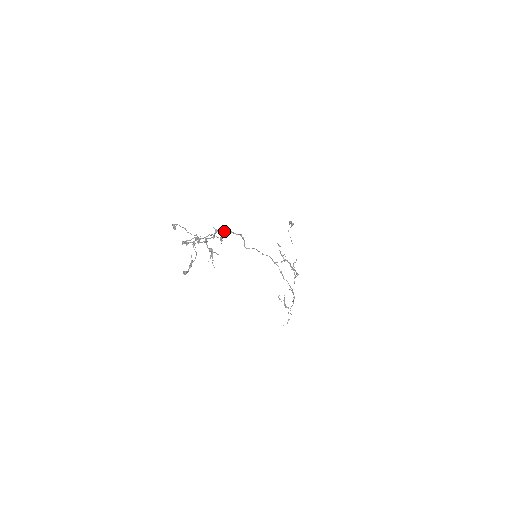
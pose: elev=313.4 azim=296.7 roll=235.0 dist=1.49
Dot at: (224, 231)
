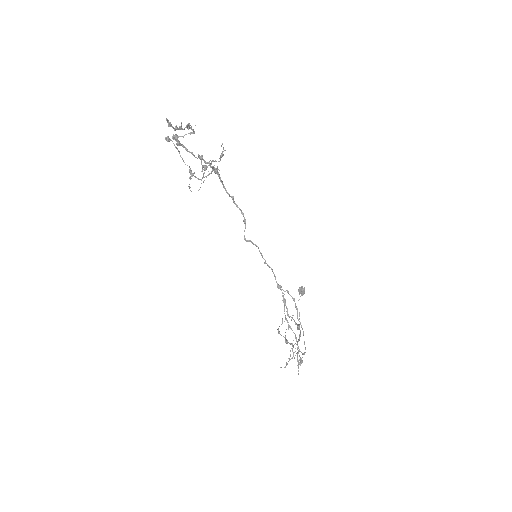
Dot at: (224, 186)
